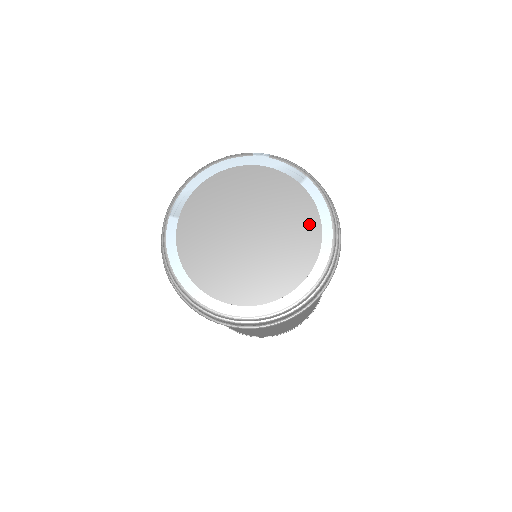
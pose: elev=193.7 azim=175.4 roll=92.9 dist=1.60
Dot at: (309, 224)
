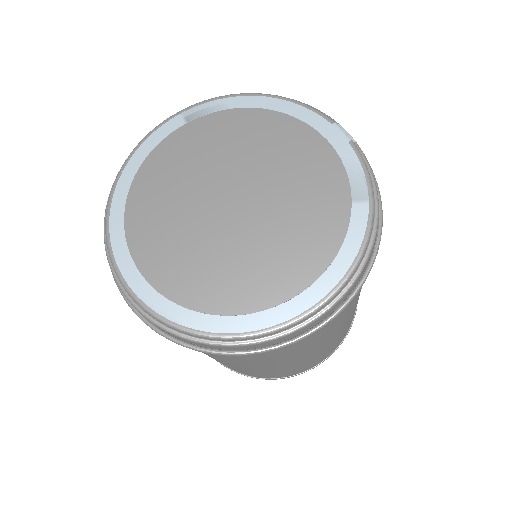
Dot at: (310, 257)
